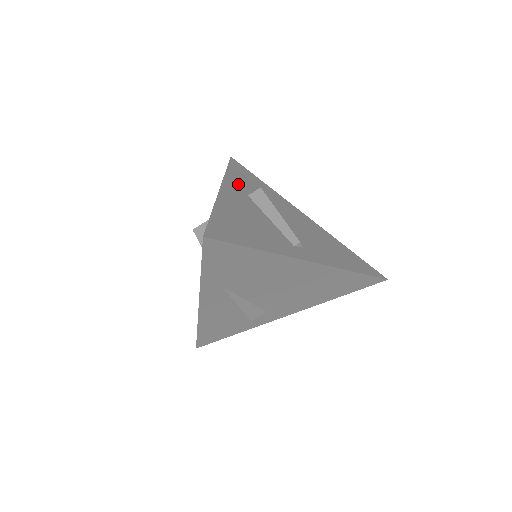
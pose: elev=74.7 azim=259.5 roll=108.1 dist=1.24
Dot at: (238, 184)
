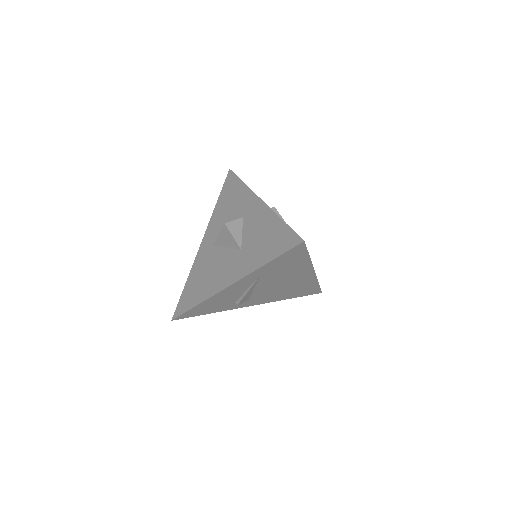
Dot at: occluded
